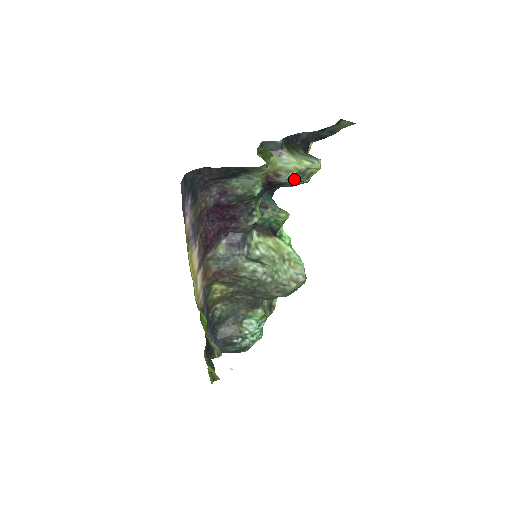
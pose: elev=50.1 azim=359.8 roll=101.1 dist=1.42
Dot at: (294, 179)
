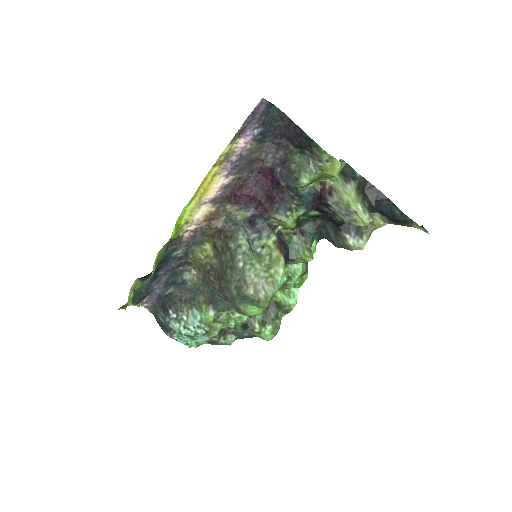
Dot at: (339, 210)
